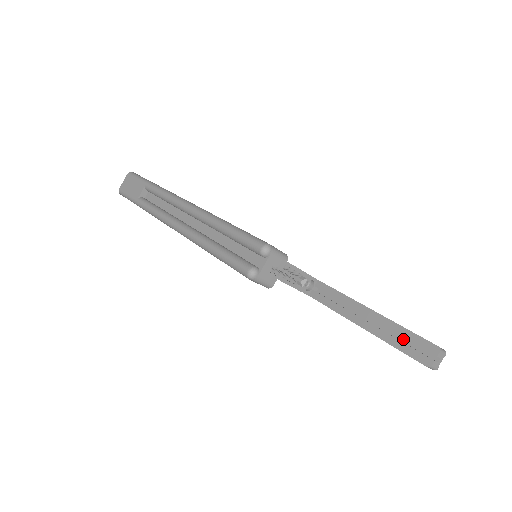
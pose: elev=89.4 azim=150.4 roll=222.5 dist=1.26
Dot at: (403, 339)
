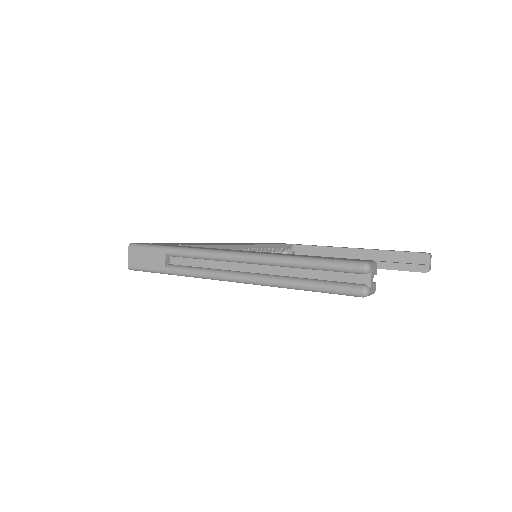
Dot at: (393, 260)
